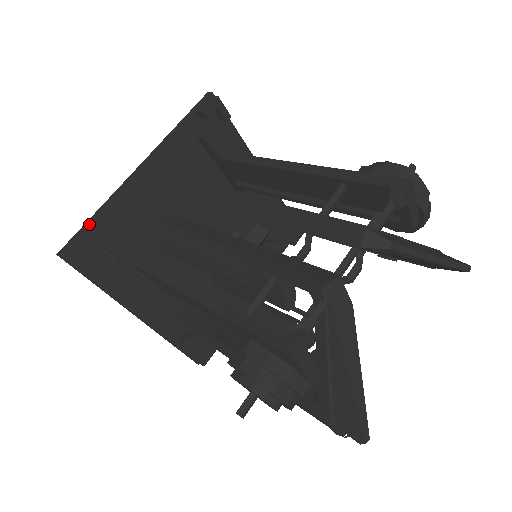
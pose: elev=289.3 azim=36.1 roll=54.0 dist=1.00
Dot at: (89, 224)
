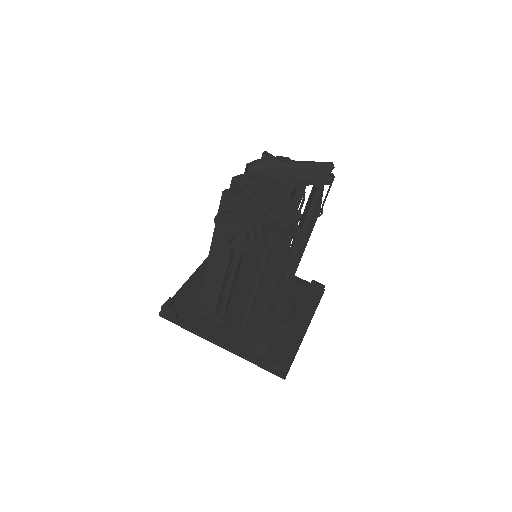
Dot at: occluded
